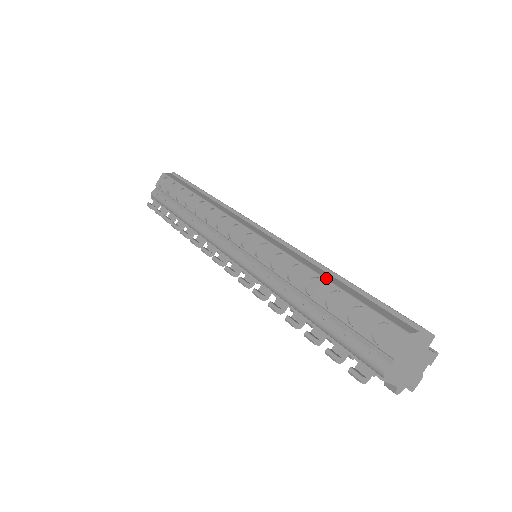
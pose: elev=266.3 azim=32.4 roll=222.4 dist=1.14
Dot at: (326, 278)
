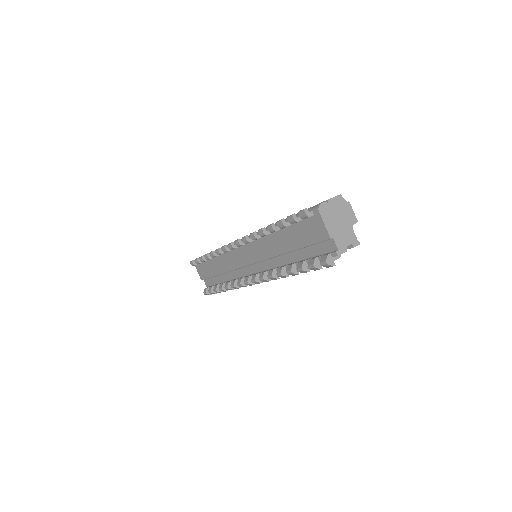
Dot at: occluded
